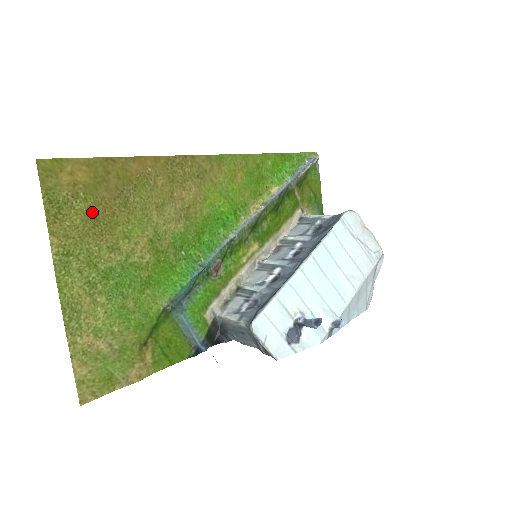
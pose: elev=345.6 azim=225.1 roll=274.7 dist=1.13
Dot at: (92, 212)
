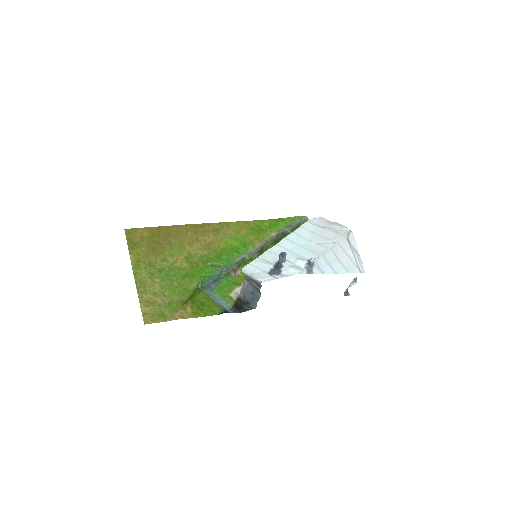
Dot at: (151, 246)
